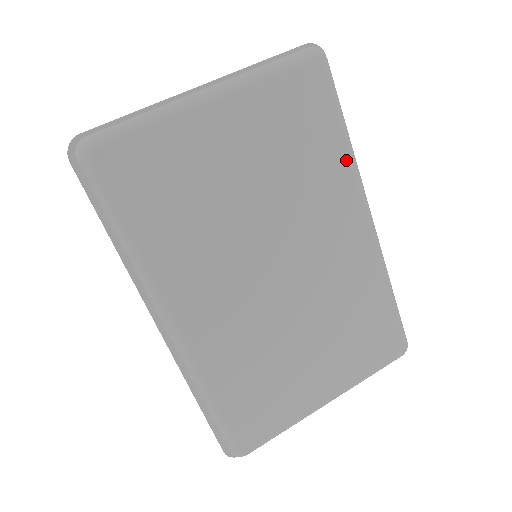
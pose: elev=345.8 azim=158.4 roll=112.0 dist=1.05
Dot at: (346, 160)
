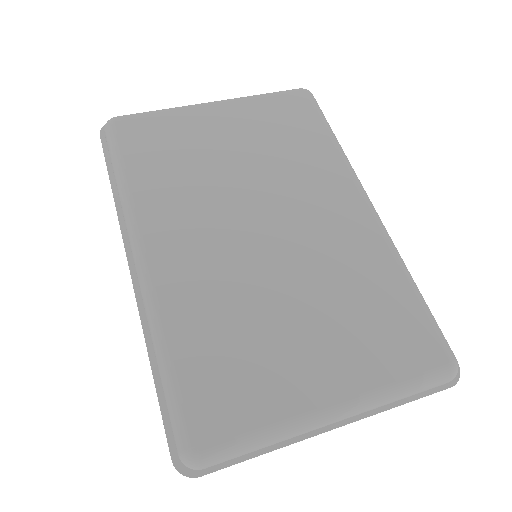
Dot at: (334, 152)
